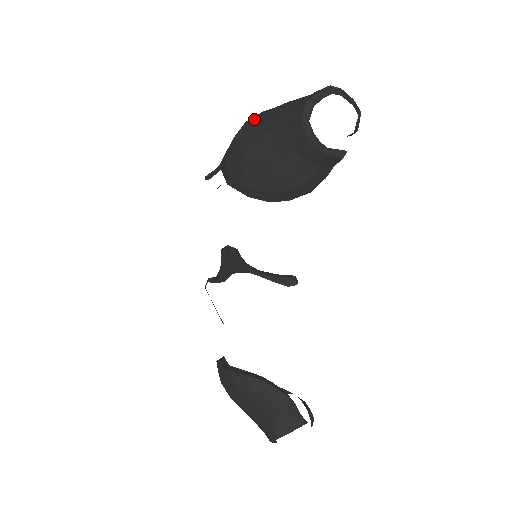
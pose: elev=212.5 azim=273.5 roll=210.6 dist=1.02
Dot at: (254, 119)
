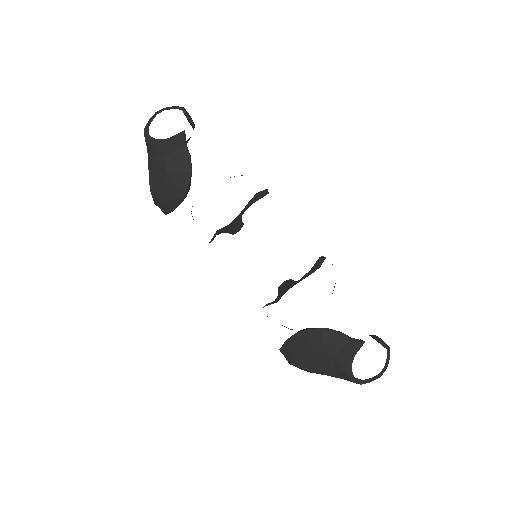
Dot at: occluded
